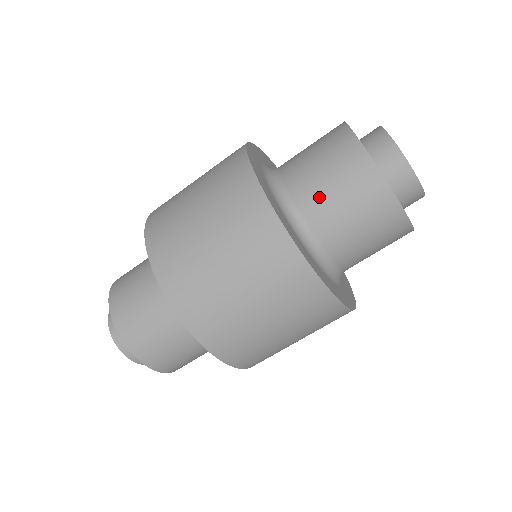
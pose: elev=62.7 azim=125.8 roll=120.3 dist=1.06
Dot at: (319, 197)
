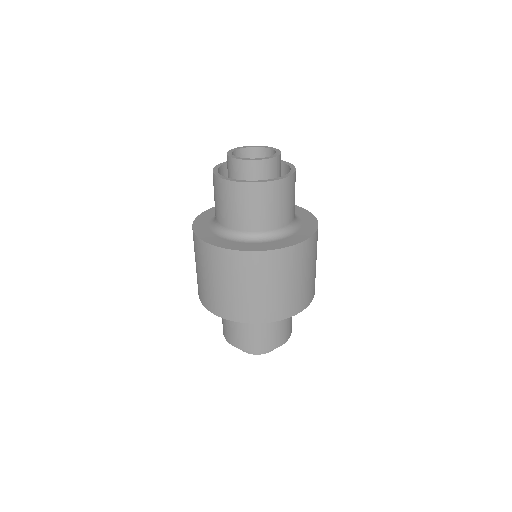
Dot at: (269, 218)
